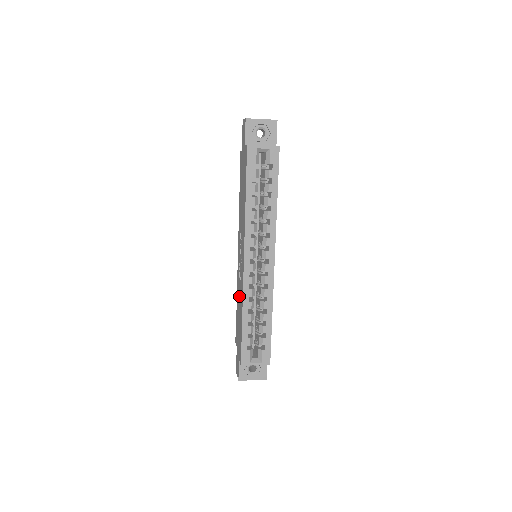
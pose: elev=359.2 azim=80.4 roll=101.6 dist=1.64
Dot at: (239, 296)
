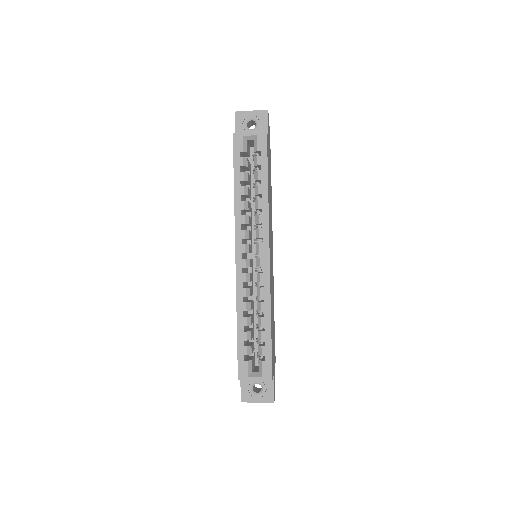
Dot at: occluded
